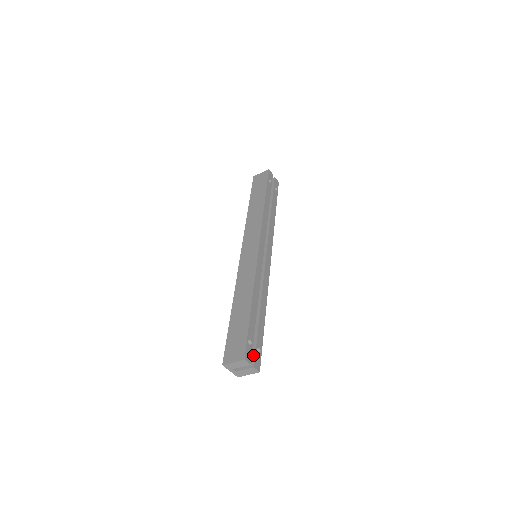
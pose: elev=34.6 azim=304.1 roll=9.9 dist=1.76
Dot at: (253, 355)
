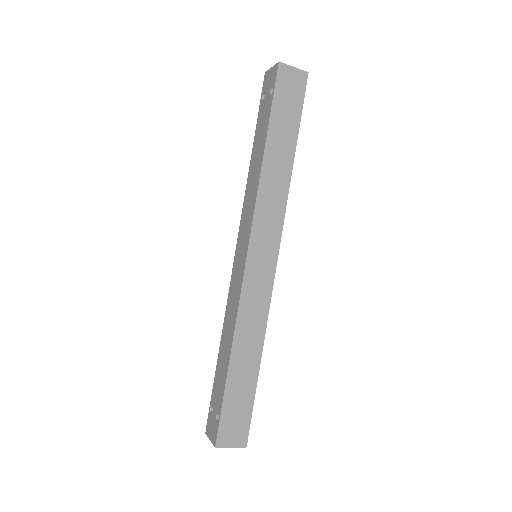
Dot at: occluded
